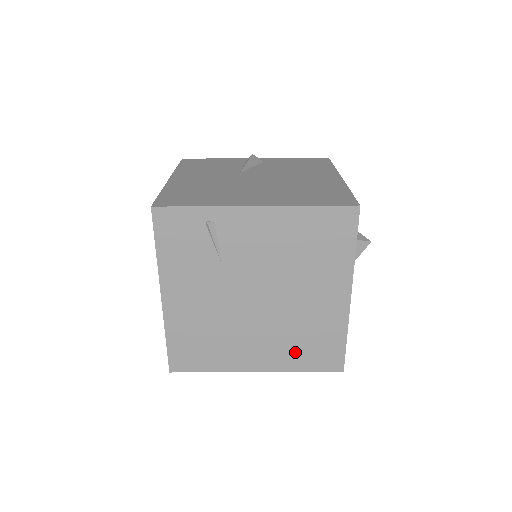
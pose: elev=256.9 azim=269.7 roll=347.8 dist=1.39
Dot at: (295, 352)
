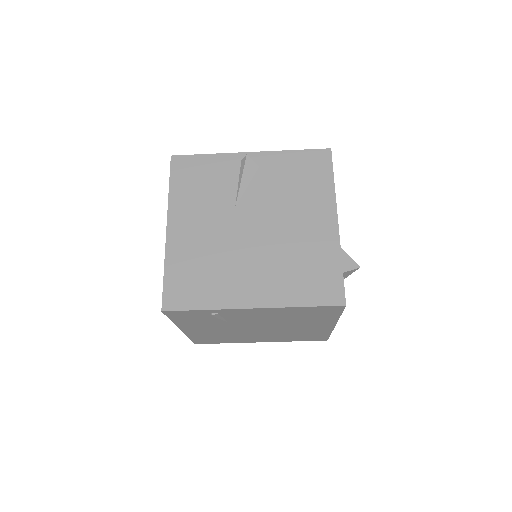
Dot at: (290, 338)
